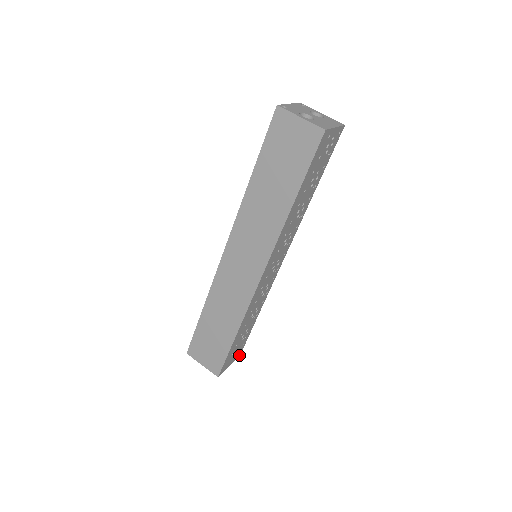
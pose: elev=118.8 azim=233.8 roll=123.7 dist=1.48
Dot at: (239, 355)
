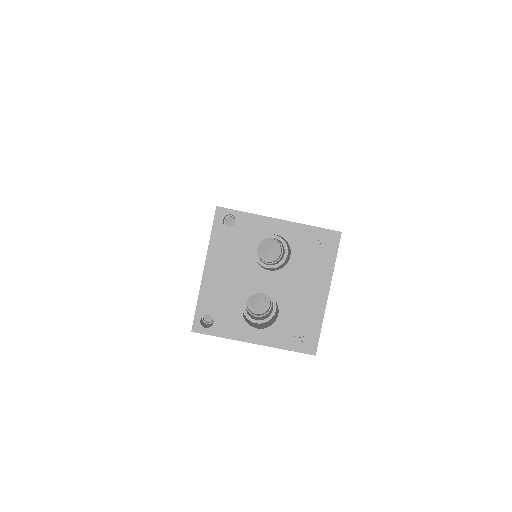
Dot at: occluded
